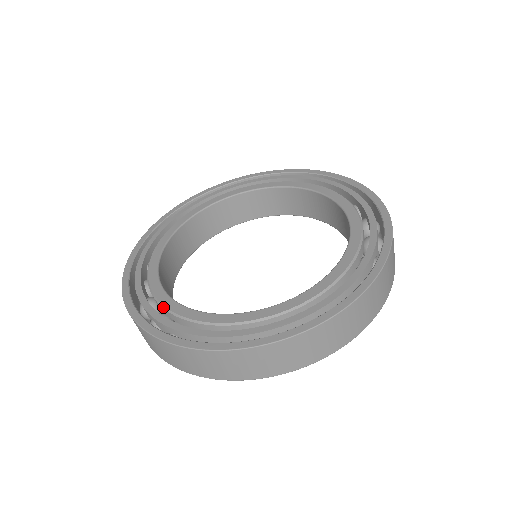
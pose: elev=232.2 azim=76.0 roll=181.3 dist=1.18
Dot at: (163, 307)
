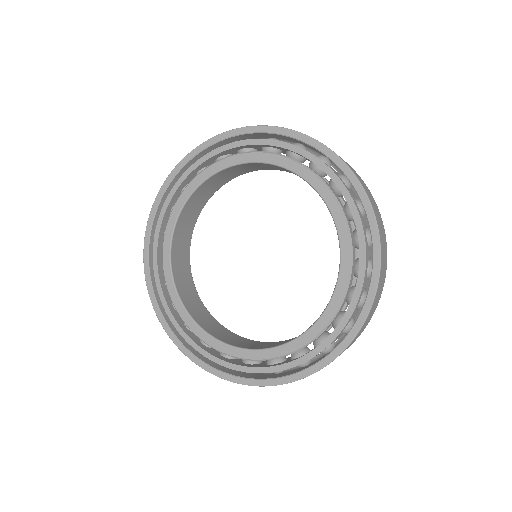
Dot at: occluded
